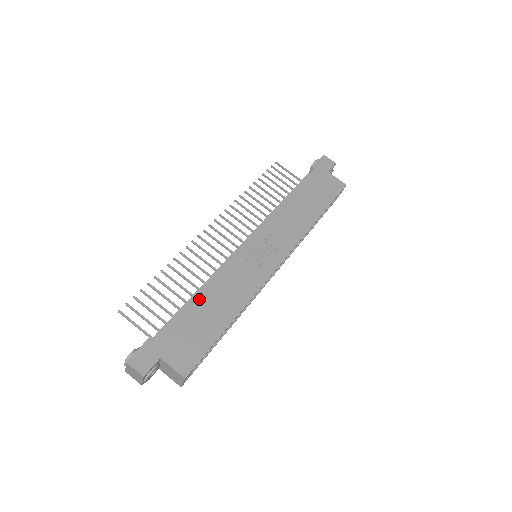
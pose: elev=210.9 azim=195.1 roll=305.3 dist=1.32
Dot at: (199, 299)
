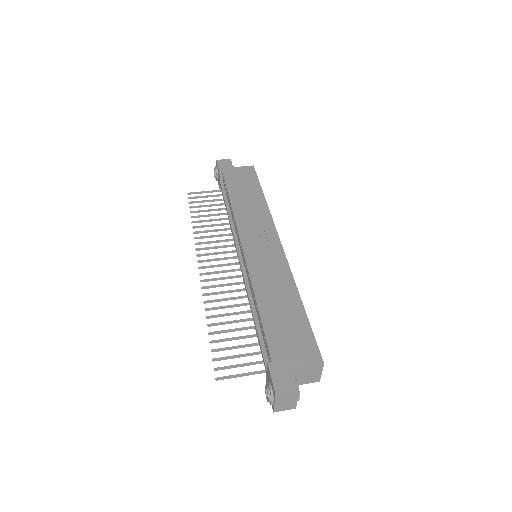
Dot at: (264, 310)
